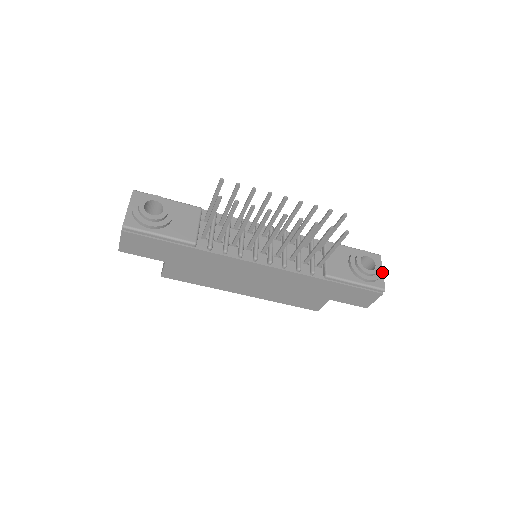
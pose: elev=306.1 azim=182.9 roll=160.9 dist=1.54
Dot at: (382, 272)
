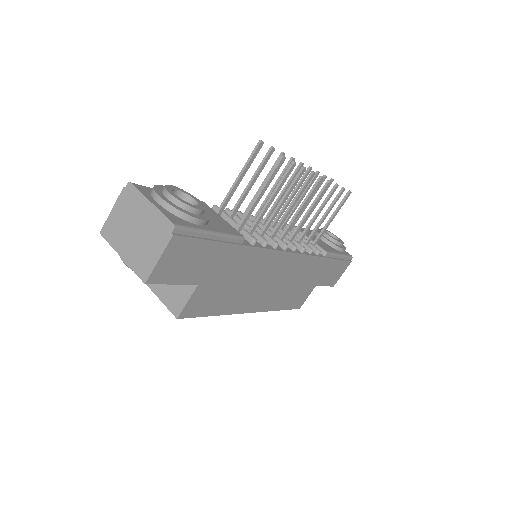
Dot at: occluded
